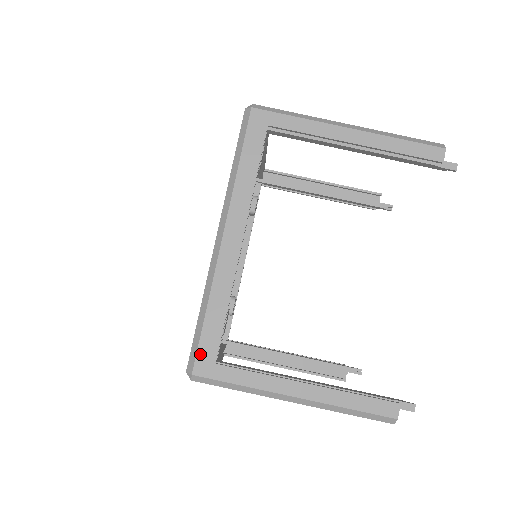
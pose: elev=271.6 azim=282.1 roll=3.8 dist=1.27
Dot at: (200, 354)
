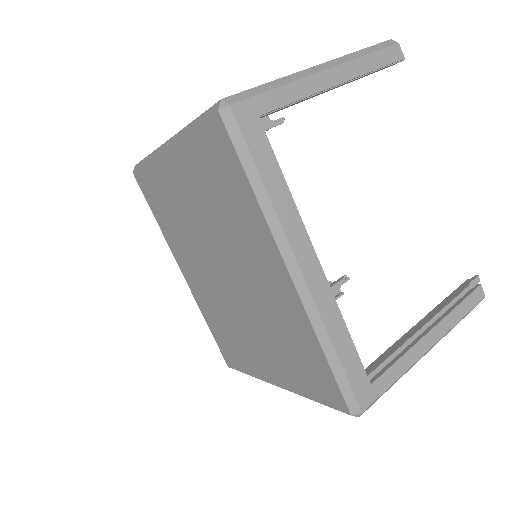
Dot at: (356, 390)
